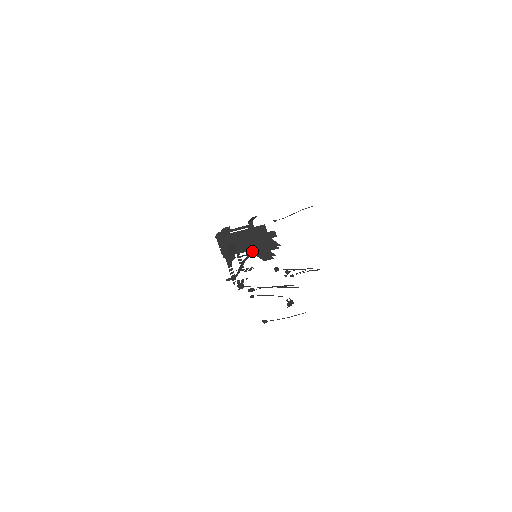
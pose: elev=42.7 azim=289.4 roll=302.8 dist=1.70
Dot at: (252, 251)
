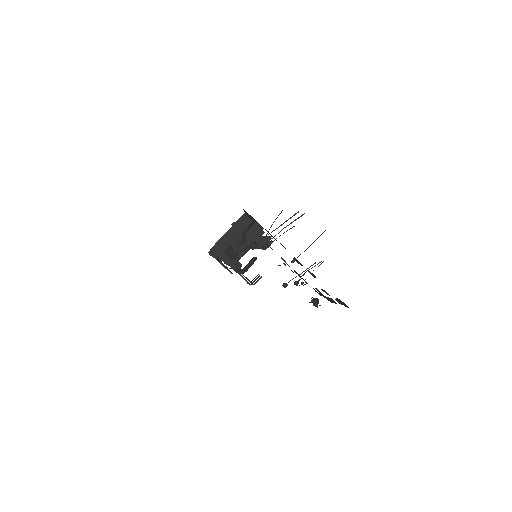
Dot at: (248, 242)
